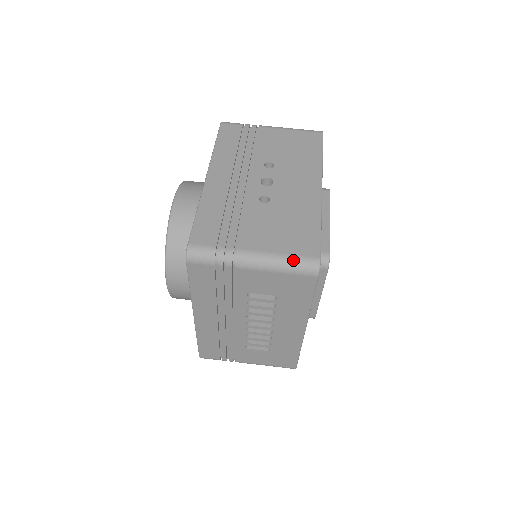
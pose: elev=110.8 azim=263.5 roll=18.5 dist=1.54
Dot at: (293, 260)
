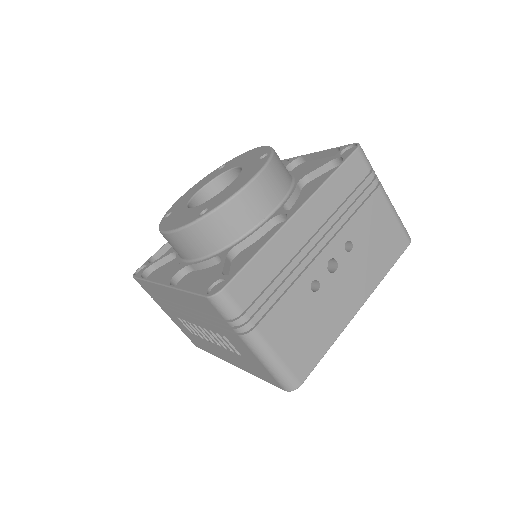
Dot at: (284, 371)
